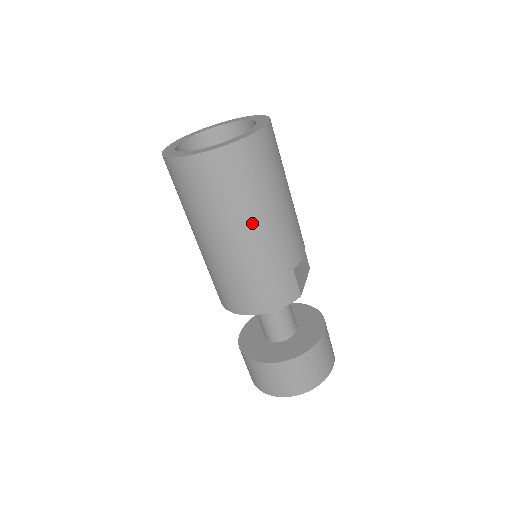
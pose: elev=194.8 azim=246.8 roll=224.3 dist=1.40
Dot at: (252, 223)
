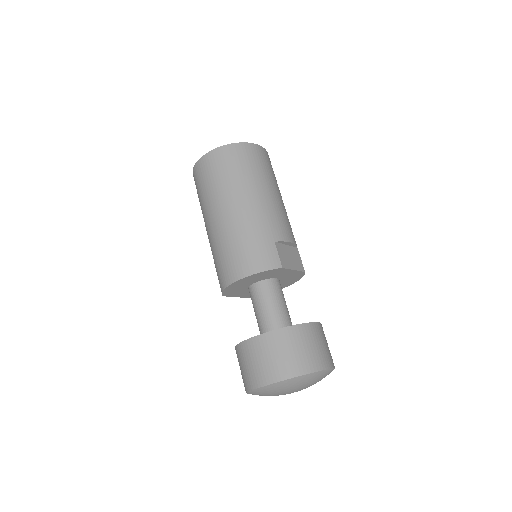
Dot at: (239, 197)
